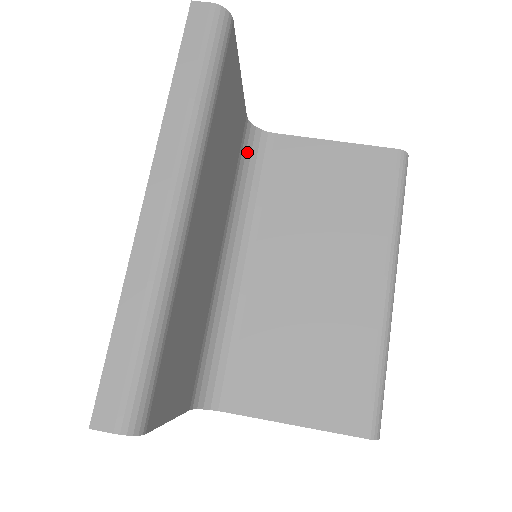
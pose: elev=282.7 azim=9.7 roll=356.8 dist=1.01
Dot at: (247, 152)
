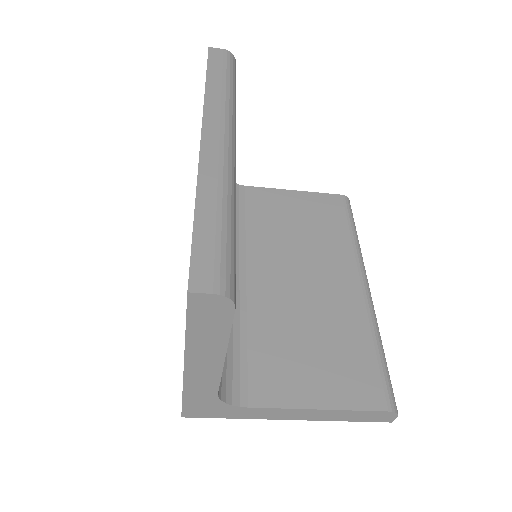
Dot at: occluded
